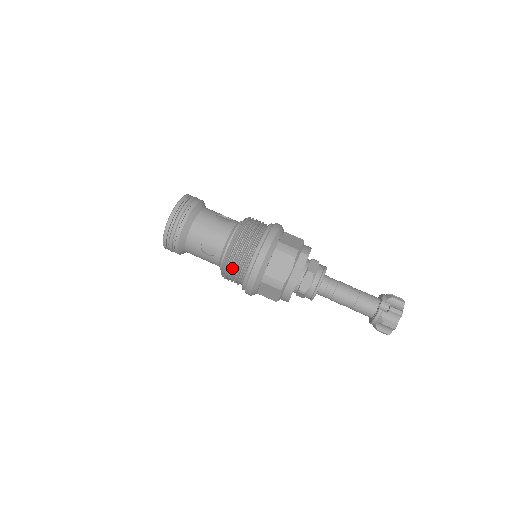
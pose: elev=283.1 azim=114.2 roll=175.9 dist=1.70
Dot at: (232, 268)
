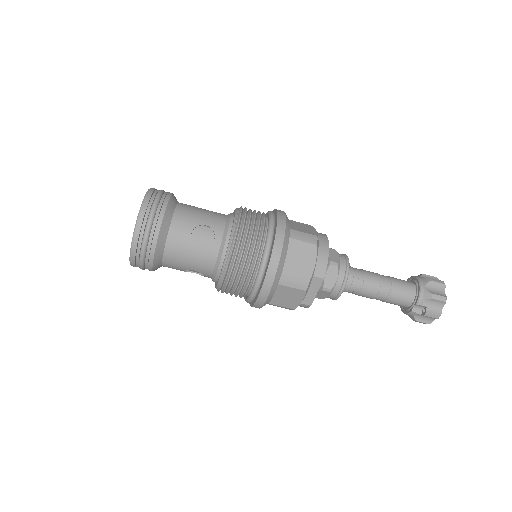
Dot at: occluded
